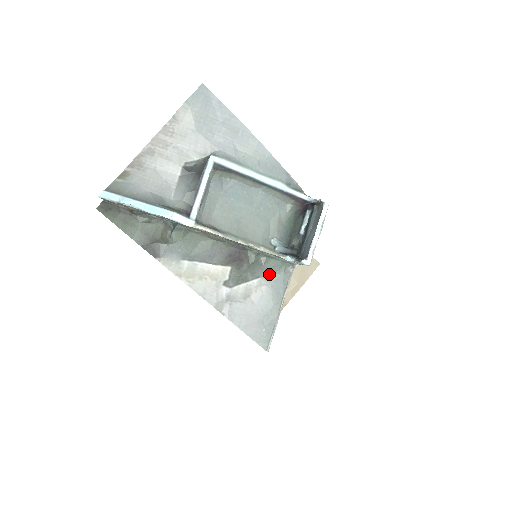
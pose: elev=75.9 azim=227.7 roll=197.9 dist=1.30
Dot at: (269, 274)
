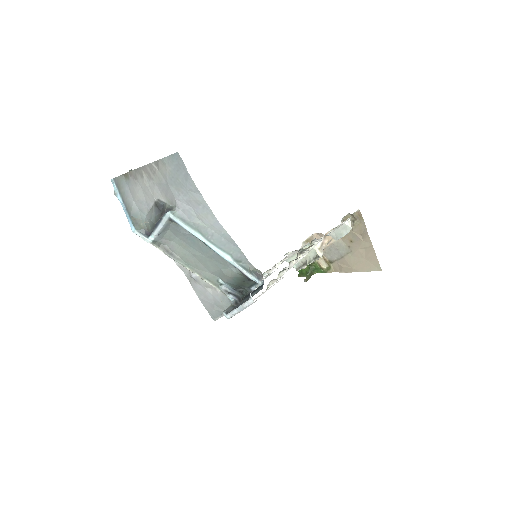
Dot at: occluded
